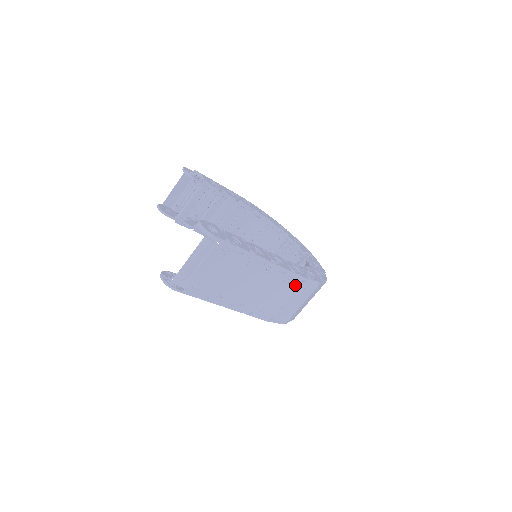
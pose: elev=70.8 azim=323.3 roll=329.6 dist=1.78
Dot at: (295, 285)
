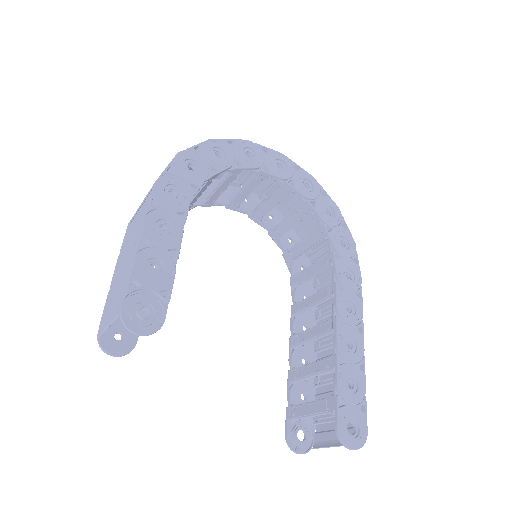
Dot at: occluded
